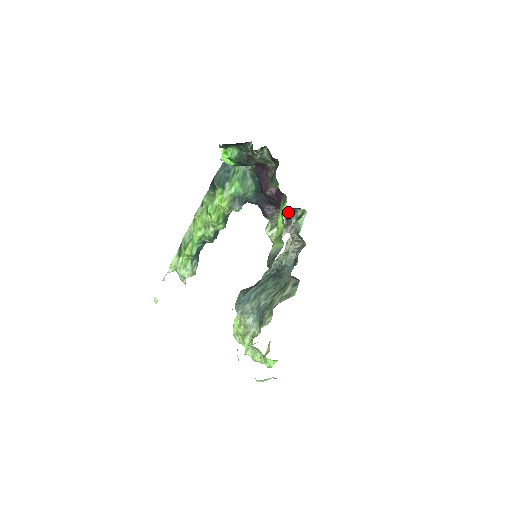
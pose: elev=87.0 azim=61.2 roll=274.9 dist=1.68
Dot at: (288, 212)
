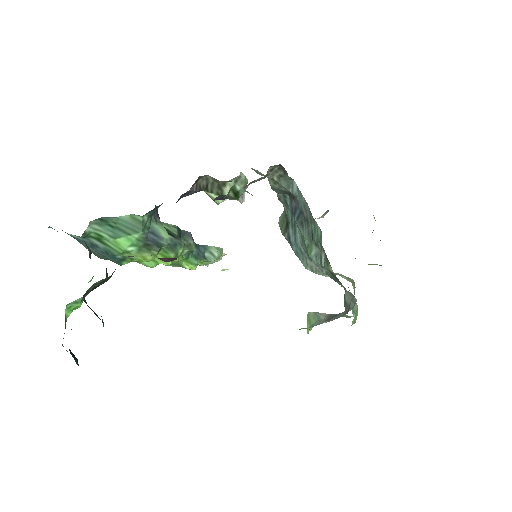
Dot at: occluded
